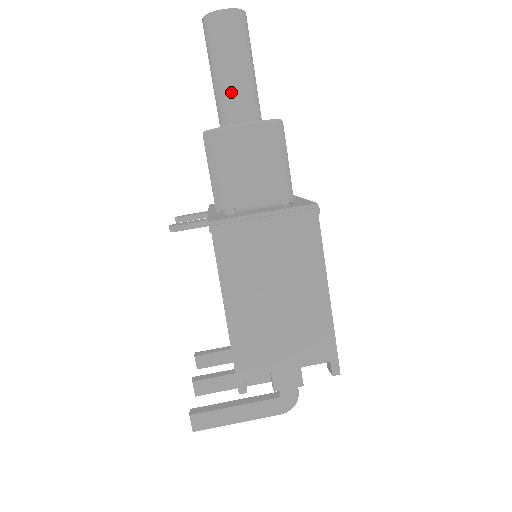
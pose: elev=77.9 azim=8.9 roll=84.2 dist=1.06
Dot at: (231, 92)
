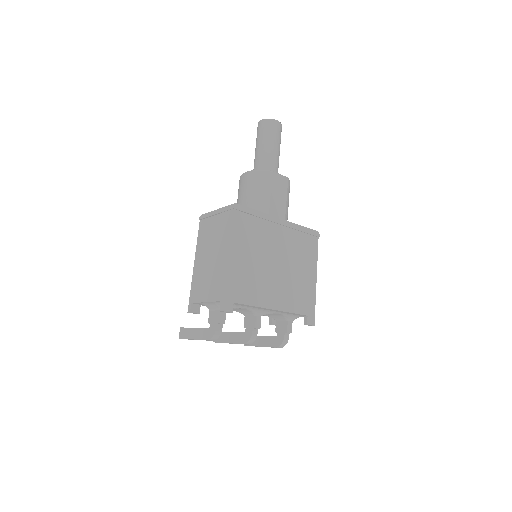
Dot at: (255, 160)
